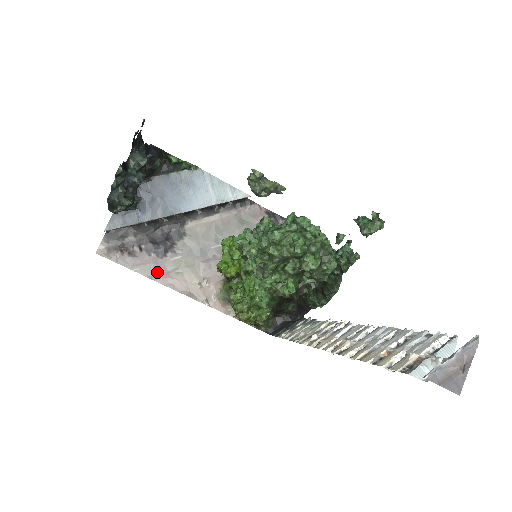
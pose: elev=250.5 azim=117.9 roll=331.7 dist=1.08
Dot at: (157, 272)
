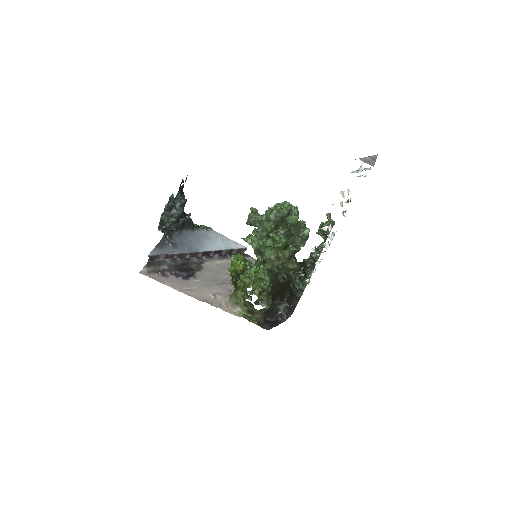
Dot at: (183, 287)
